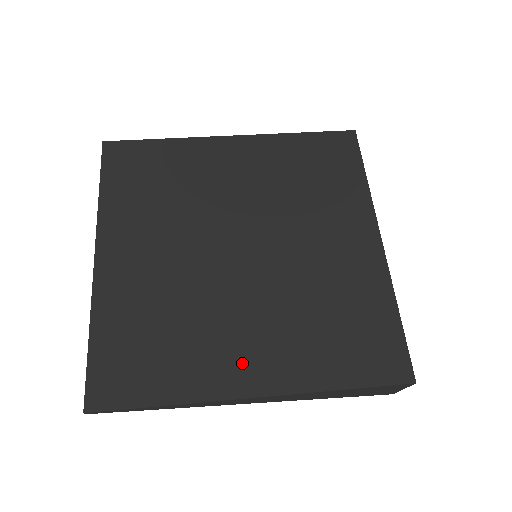
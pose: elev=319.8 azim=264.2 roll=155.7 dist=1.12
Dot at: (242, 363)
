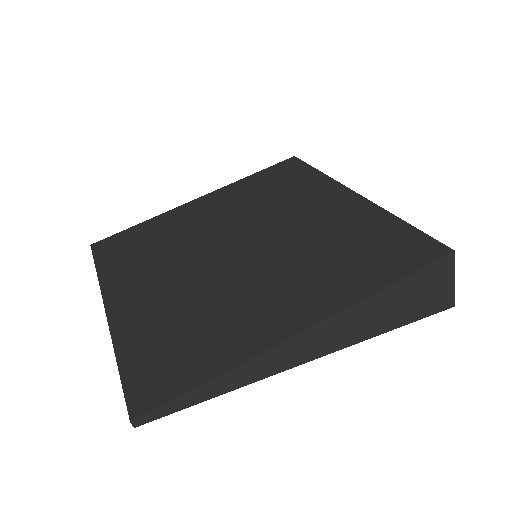
Dot at: (279, 312)
